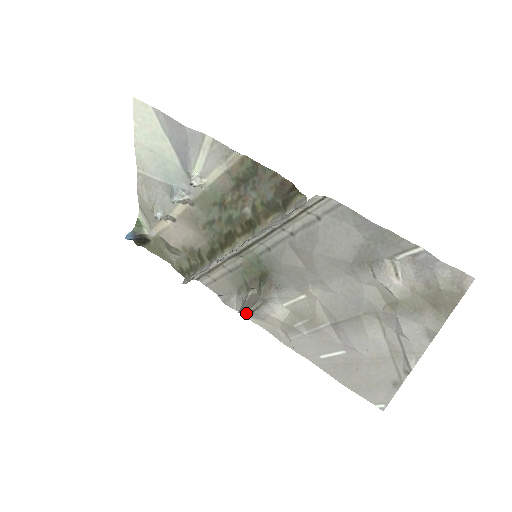
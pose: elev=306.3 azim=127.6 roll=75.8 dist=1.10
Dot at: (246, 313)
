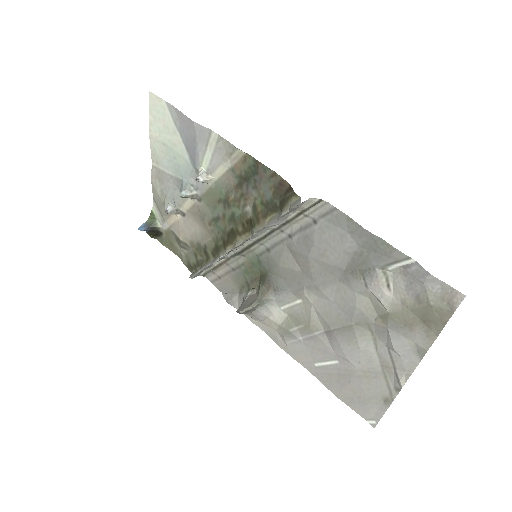
Dot at: occluded
